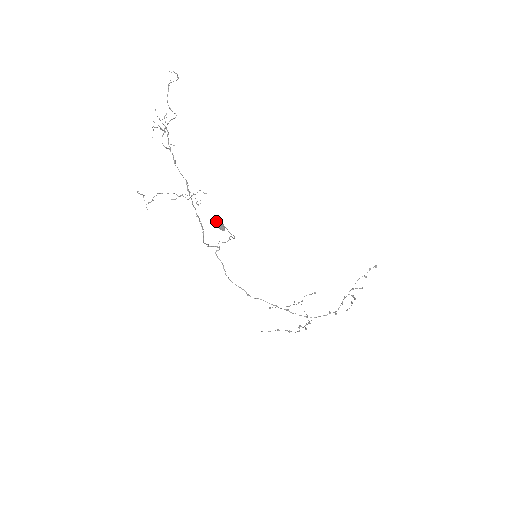
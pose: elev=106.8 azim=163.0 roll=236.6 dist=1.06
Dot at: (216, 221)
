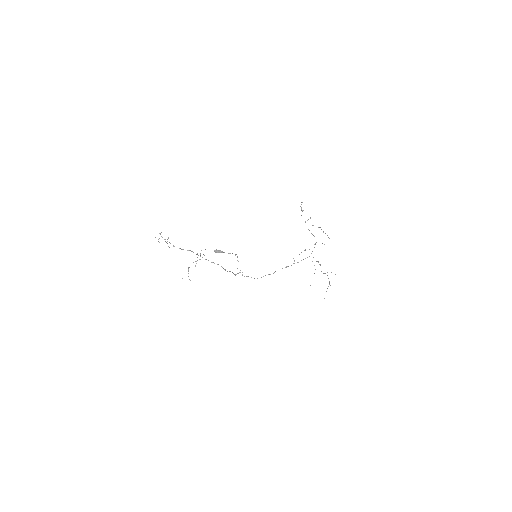
Dot at: (214, 251)
